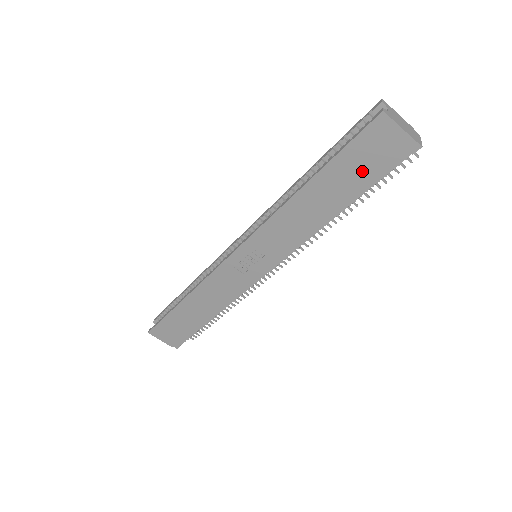
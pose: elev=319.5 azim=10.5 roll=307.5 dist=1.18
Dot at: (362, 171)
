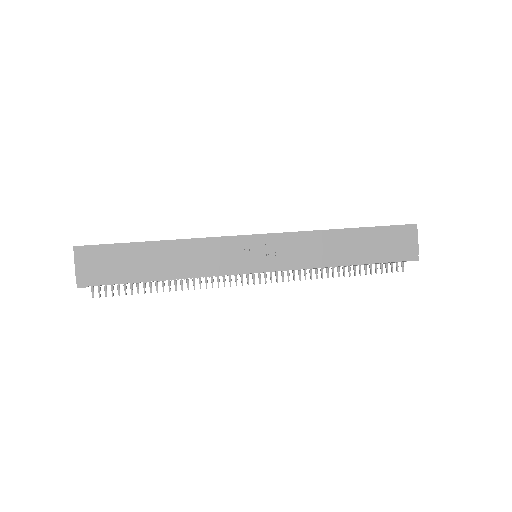
Dot at: (382, 248)
